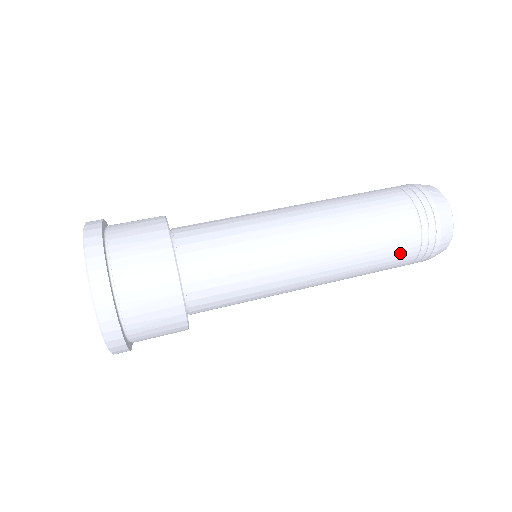
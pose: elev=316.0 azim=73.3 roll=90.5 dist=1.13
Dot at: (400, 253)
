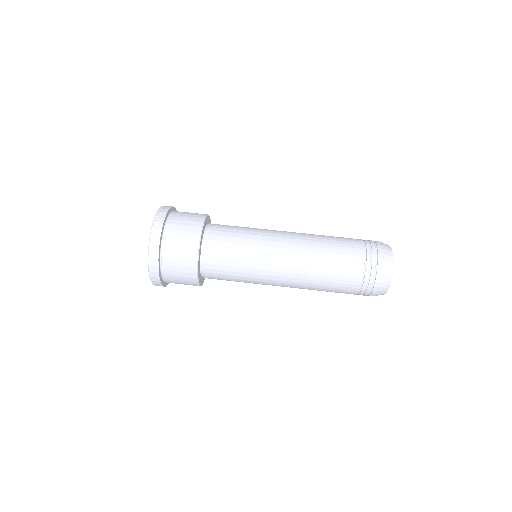
Dot at: occluded
